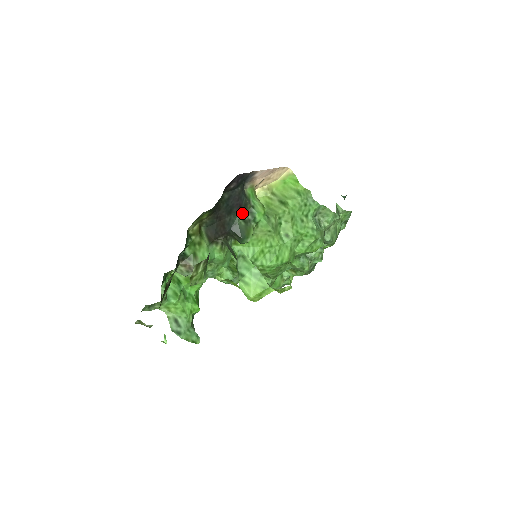
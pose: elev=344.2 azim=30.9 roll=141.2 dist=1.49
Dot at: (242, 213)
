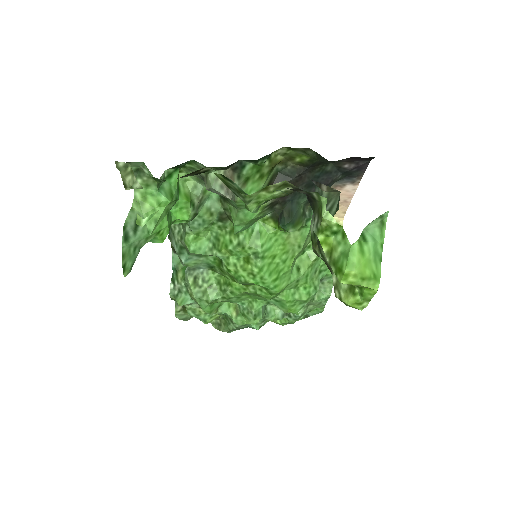
Dot at: (308, 201)
